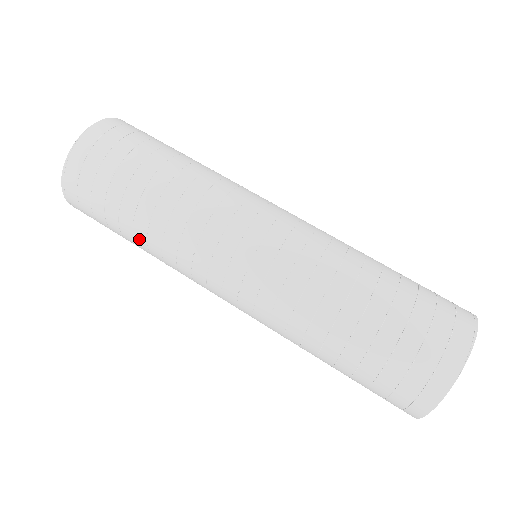
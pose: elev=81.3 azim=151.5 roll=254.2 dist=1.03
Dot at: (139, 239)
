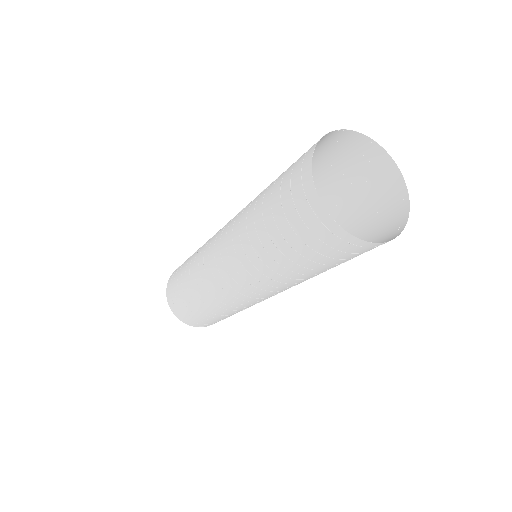
Dot at: (187, 279)
